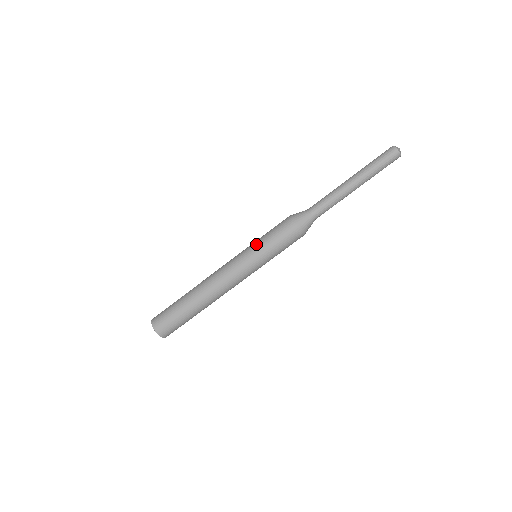
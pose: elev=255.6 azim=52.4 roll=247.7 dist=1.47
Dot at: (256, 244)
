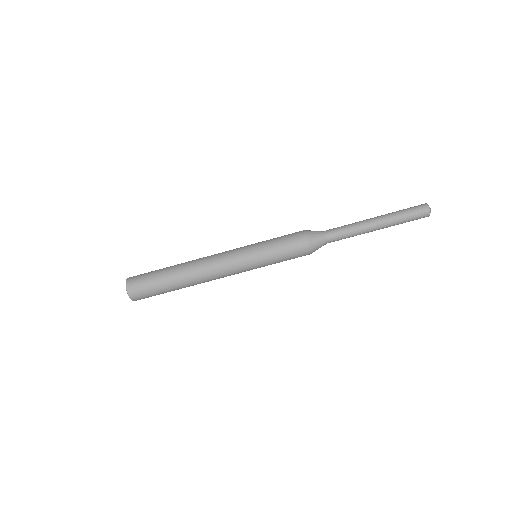
Dot at: (265, 257)
